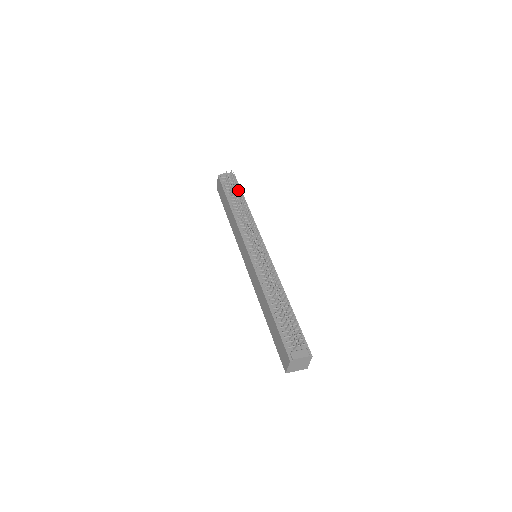
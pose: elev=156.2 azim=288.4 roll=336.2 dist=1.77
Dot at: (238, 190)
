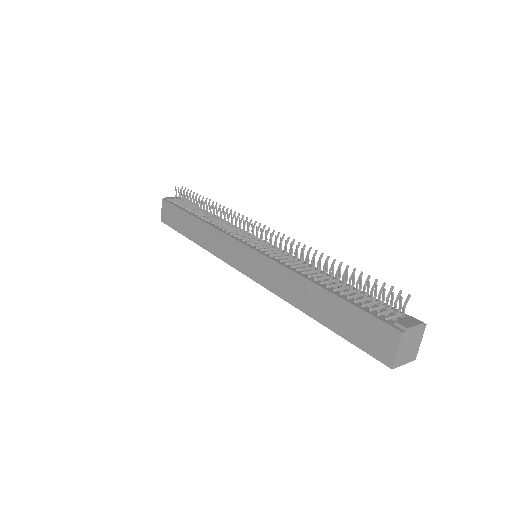
Dot at: occluded
